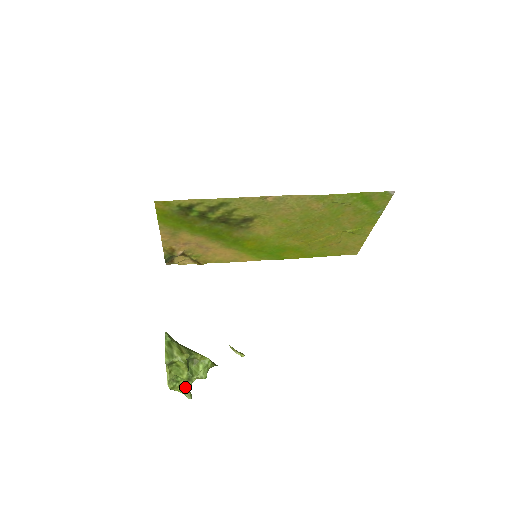
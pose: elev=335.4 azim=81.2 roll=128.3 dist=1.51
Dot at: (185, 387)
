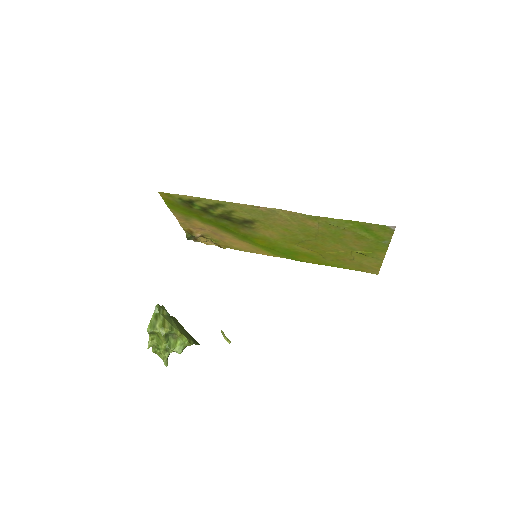
Dot at: (164, 355)
